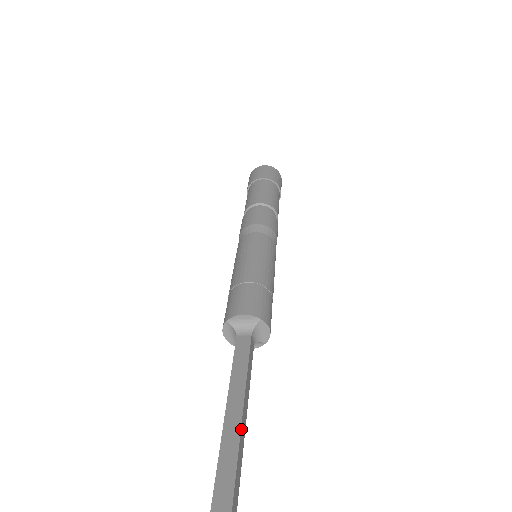
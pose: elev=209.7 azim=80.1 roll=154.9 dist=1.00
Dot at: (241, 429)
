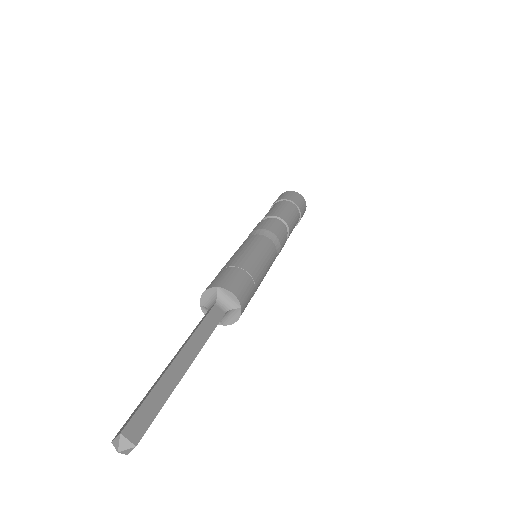
Dot at: (183, 375)
